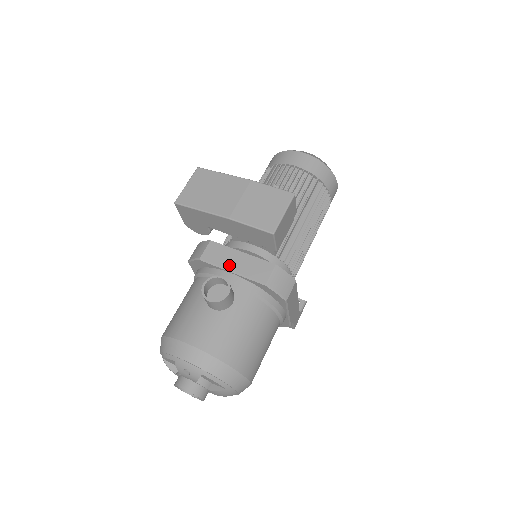
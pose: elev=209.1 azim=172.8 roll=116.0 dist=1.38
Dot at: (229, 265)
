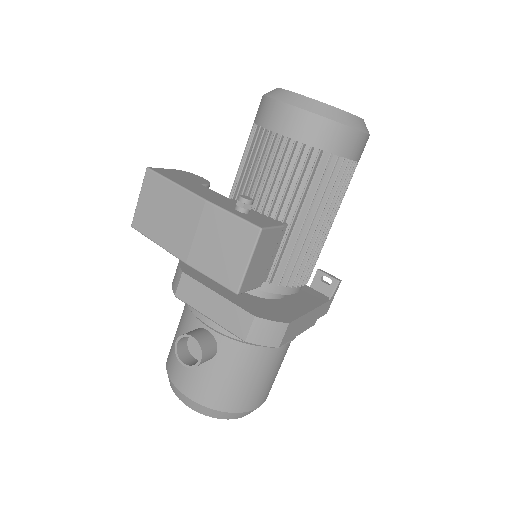
Dot at: (204, 310)
